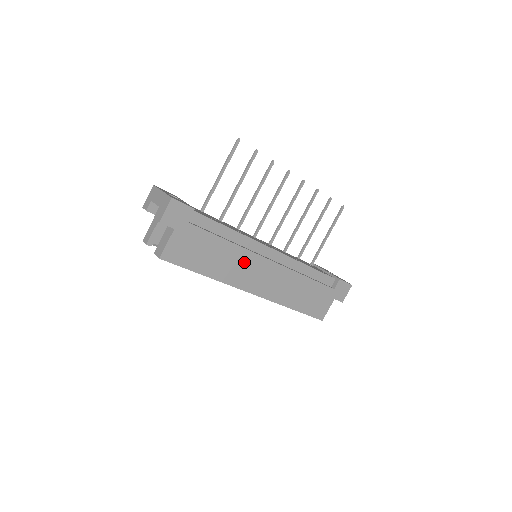
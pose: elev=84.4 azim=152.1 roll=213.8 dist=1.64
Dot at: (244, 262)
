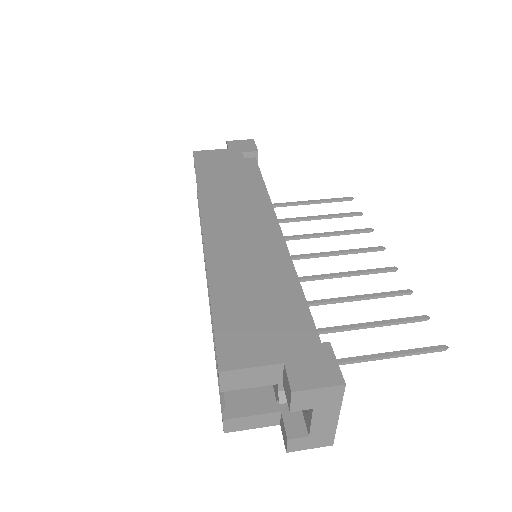
Dot at: (239, 201)
